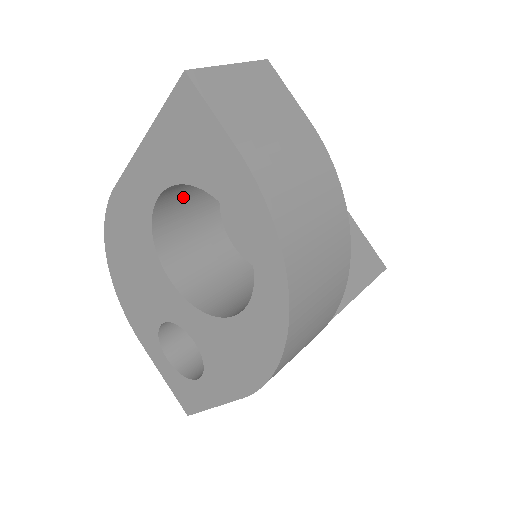
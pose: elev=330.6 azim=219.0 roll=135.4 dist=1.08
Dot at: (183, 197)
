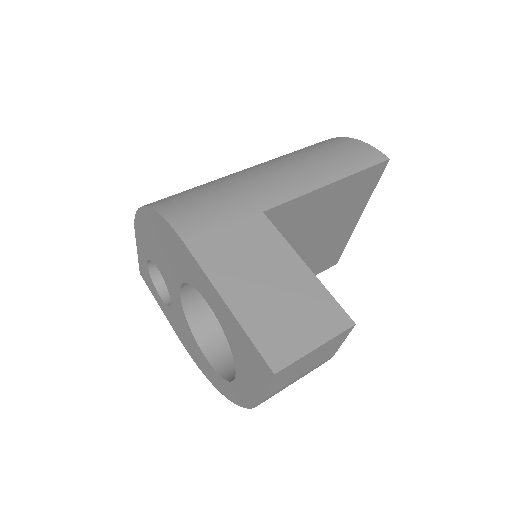
Dot at: occluded
